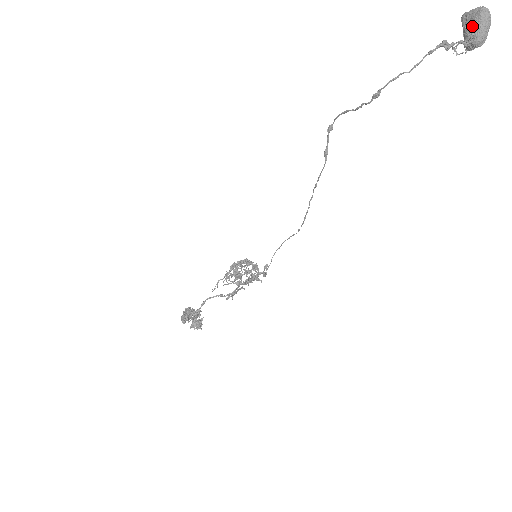
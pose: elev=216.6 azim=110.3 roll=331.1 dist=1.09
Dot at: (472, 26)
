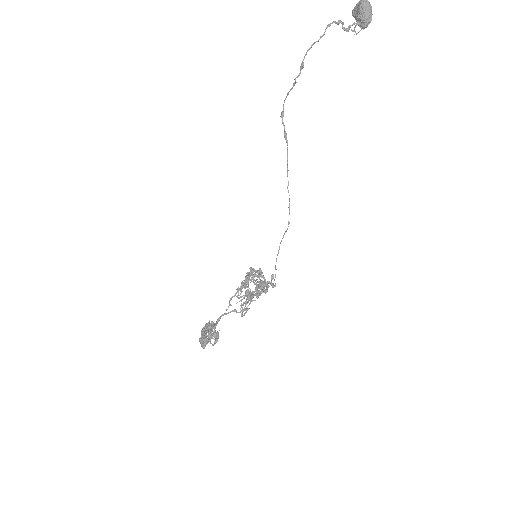
Dot at: (359, 12)
